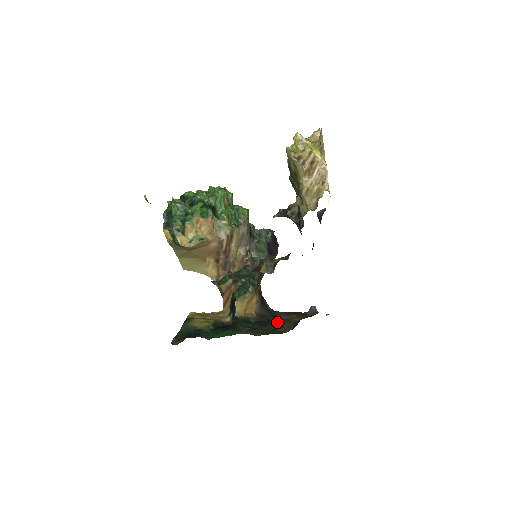
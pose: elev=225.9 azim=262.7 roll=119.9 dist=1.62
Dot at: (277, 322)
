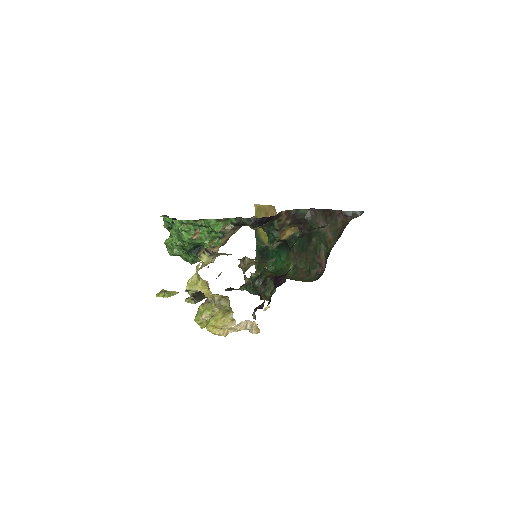
Dot at: (316, 238)
